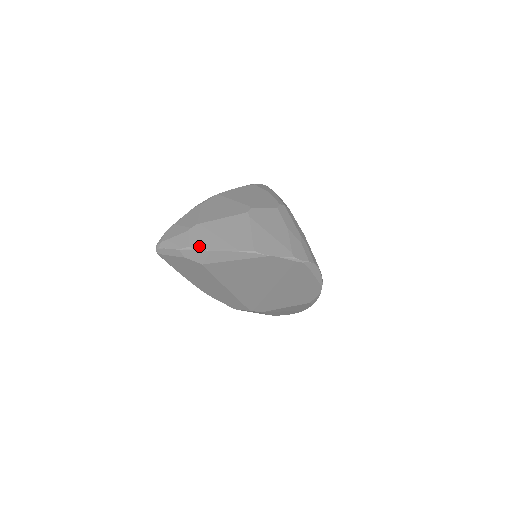
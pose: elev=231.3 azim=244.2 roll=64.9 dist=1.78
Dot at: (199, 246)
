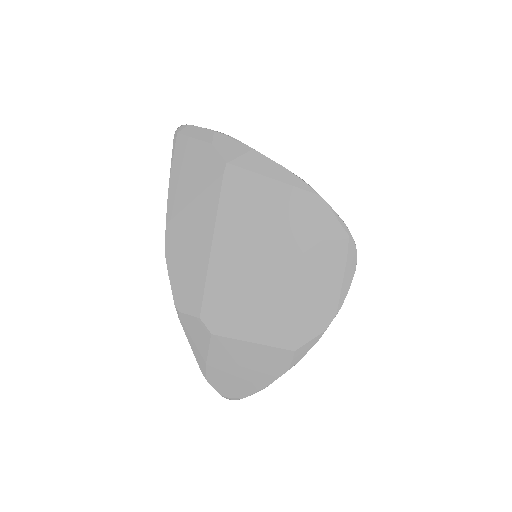
Dot at: (240, 142)
